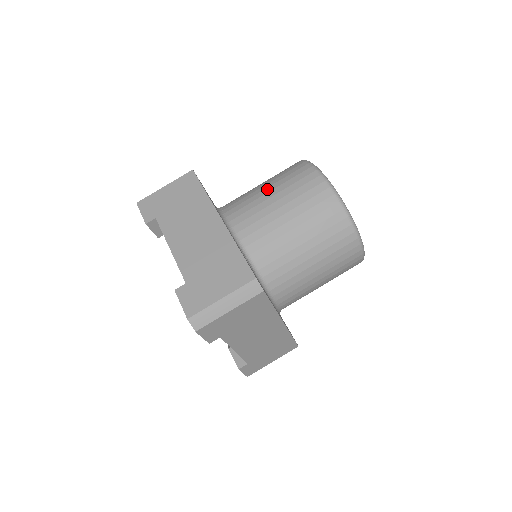
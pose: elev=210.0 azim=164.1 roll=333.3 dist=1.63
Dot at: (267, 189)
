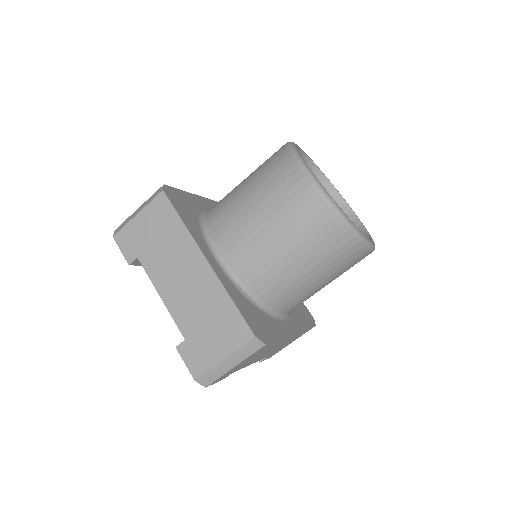
Dot at: (252, 202)
